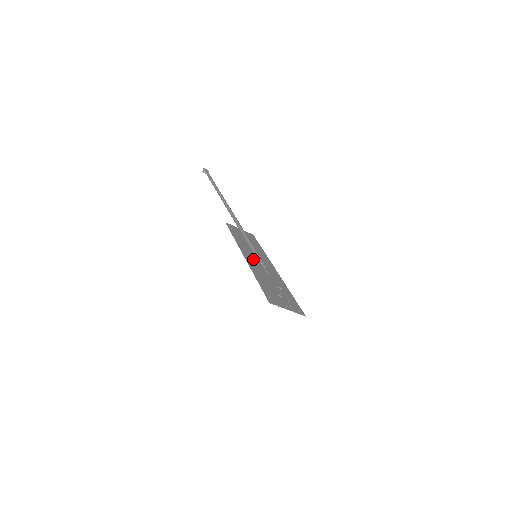
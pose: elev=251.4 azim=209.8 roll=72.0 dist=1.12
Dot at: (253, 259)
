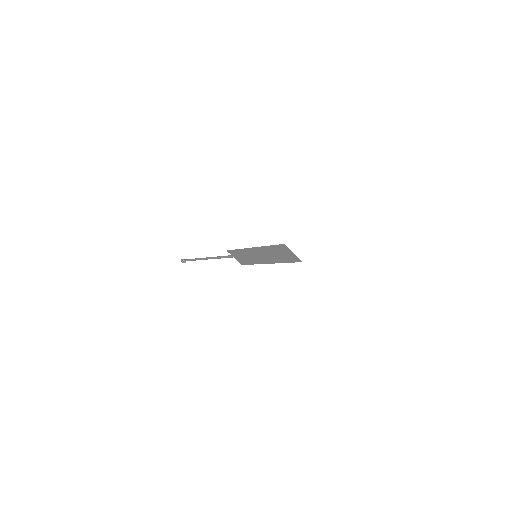
Dot at: (257, 252)
